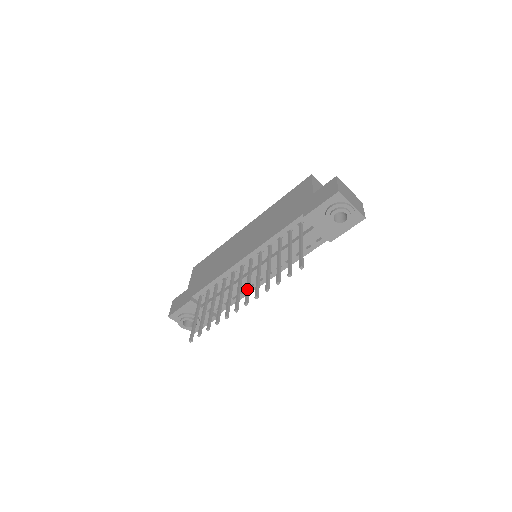
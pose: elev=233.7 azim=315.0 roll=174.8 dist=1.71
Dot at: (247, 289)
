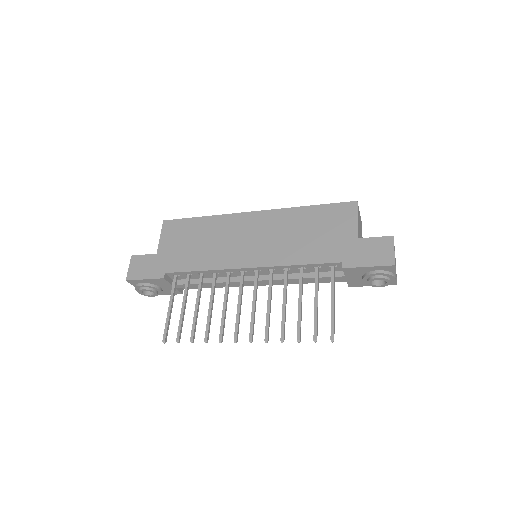
Dot at: (253, 319)
